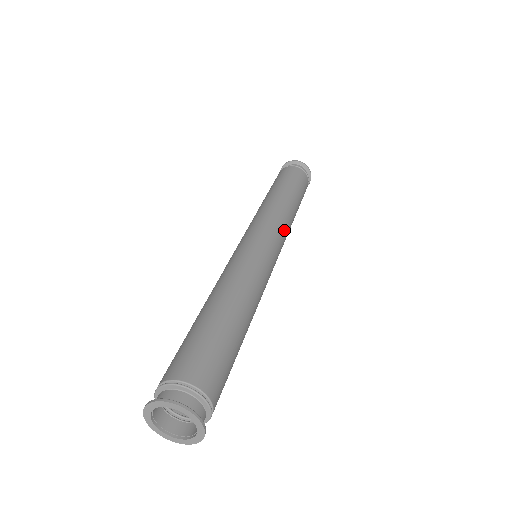
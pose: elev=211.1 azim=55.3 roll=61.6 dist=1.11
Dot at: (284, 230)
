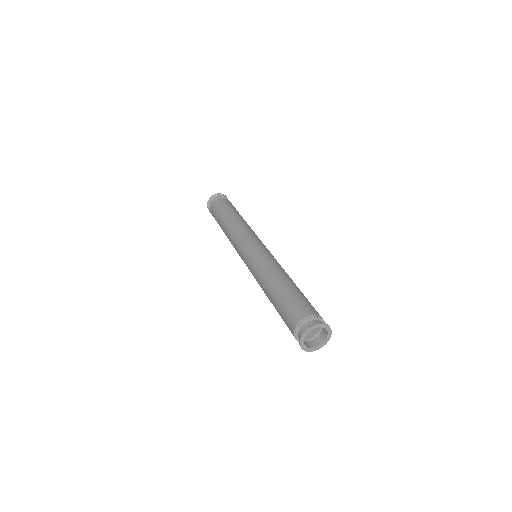
Dot at: occluded
